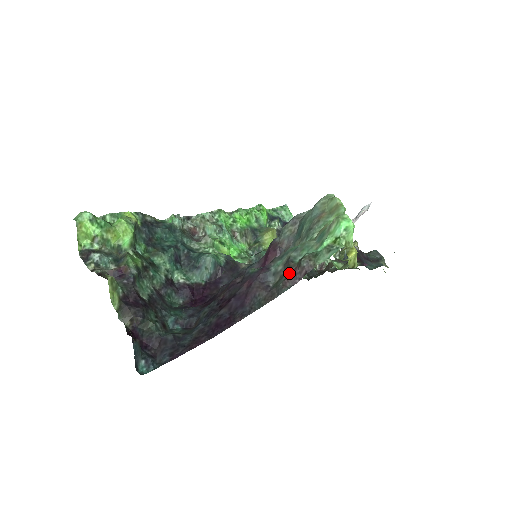
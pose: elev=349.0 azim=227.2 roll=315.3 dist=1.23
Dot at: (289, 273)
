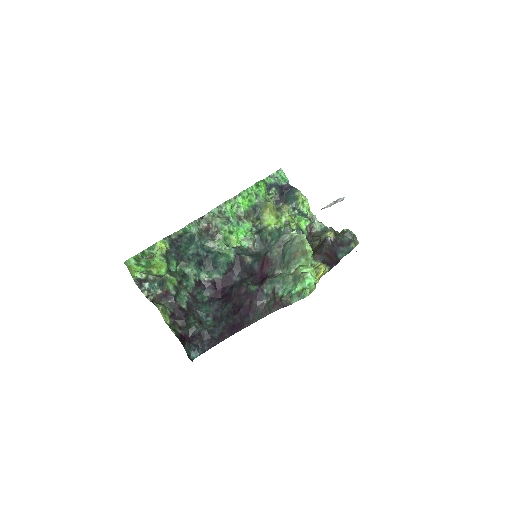
Dot at: (275, 302)
